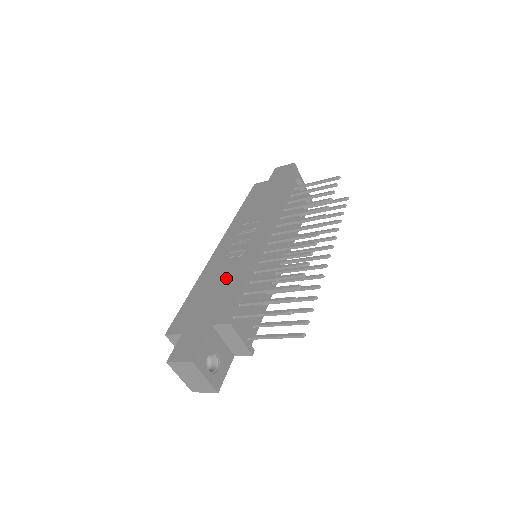
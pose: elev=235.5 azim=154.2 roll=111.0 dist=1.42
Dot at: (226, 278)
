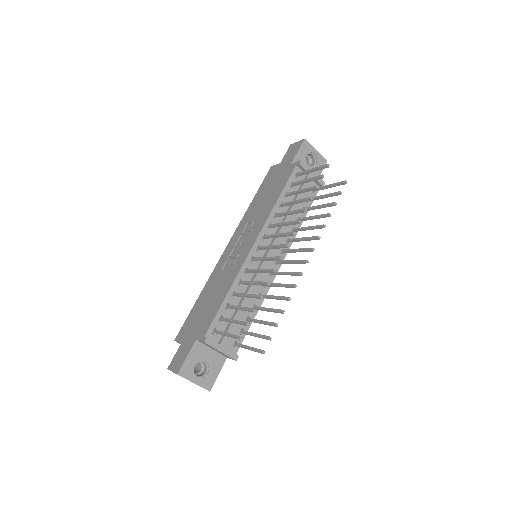
Dot at: (218, 289)
